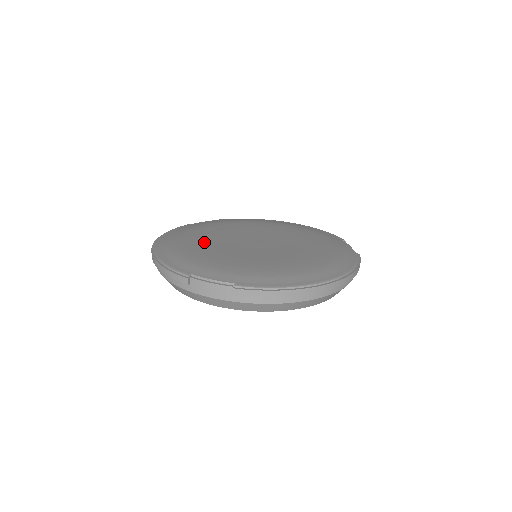
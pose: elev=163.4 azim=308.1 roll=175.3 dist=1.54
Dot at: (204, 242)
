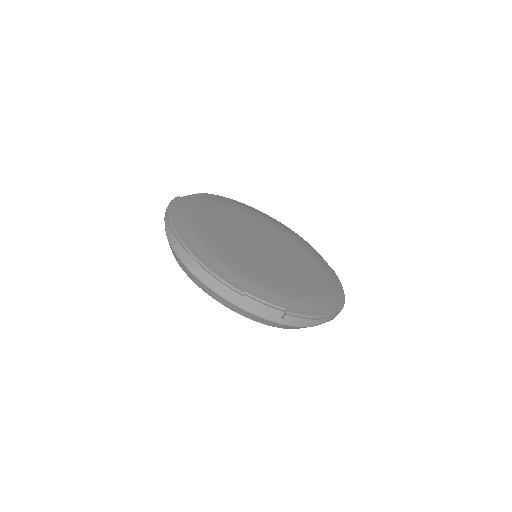
Dot at: (223, 239)
